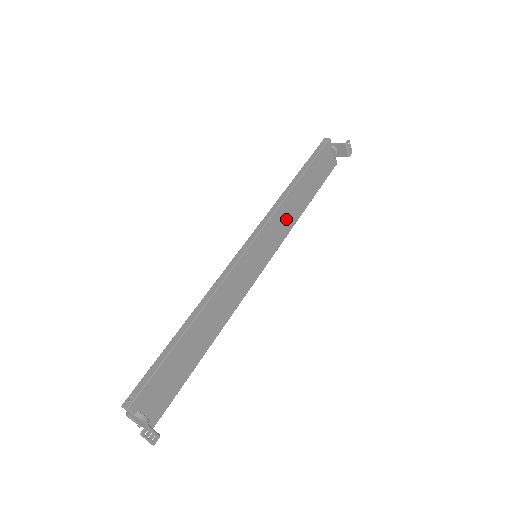
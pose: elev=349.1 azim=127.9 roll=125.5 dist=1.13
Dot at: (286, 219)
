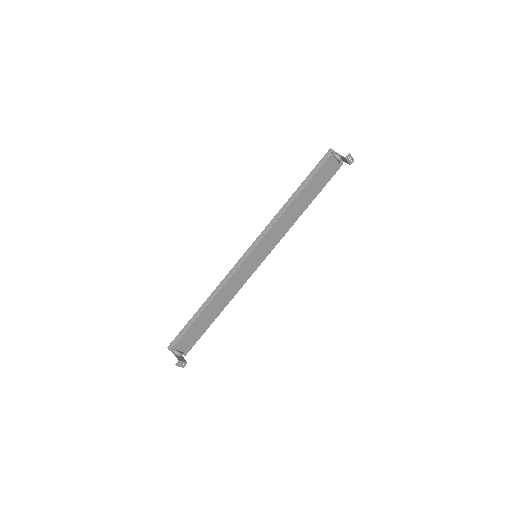
Dot at: (283, 226)
